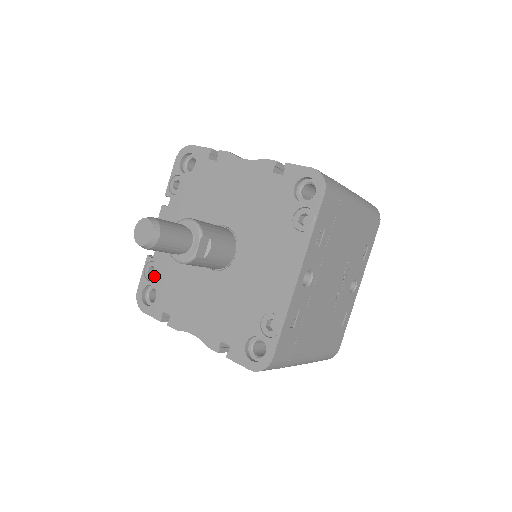
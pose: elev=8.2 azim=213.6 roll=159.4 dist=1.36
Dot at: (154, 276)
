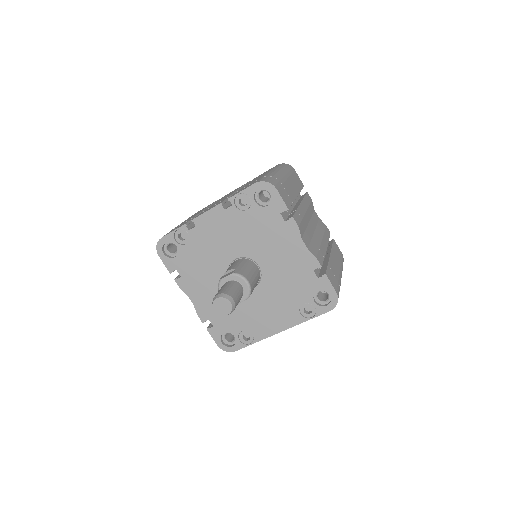
Dot at: (182, 242)
